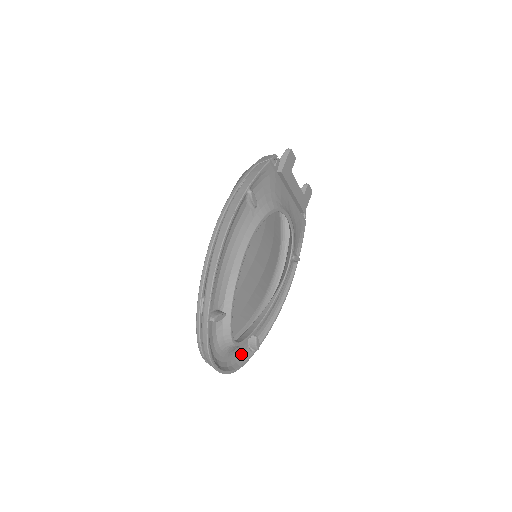
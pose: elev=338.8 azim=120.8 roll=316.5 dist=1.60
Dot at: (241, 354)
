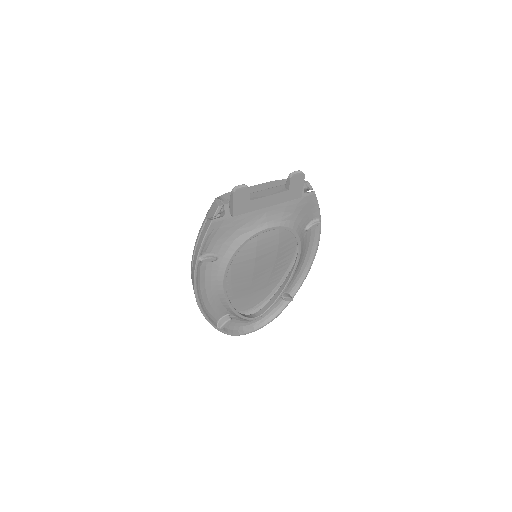
Dot at: (277, 306)
